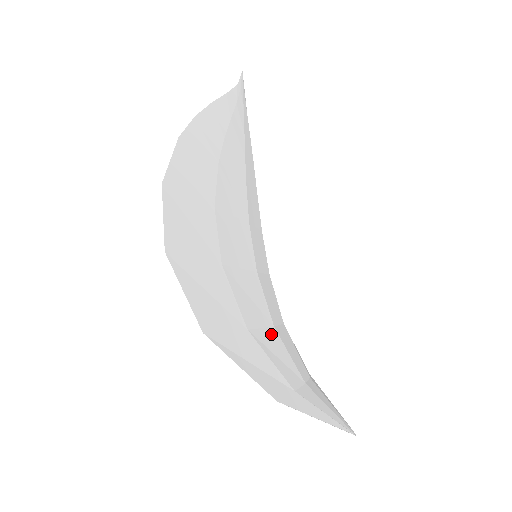
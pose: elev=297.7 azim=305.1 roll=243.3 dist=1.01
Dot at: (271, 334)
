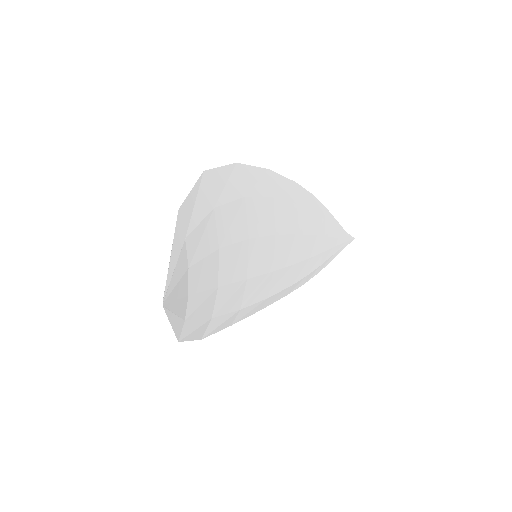
Dot at: (214, 240)
